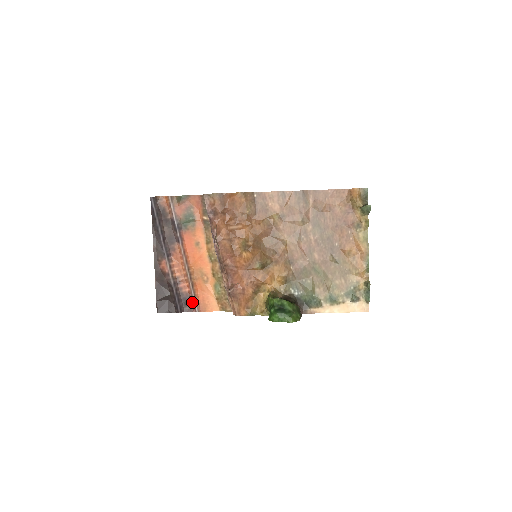
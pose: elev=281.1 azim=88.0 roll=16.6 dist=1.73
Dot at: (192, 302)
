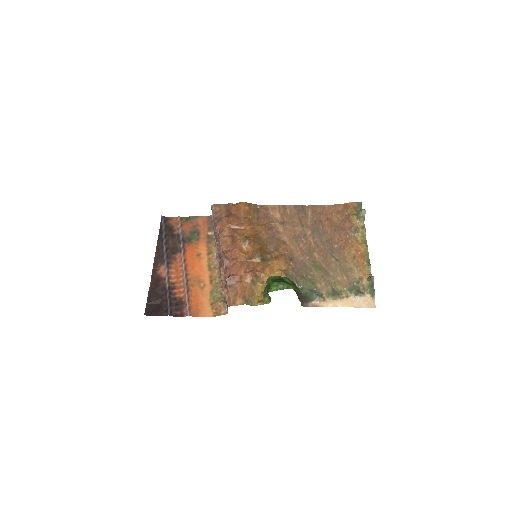
Dot at: (184, 306)
